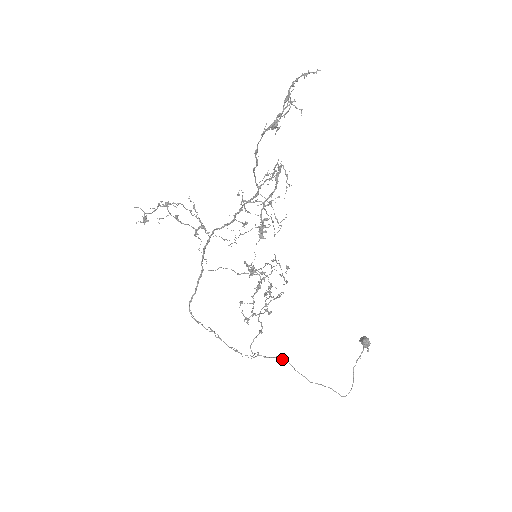
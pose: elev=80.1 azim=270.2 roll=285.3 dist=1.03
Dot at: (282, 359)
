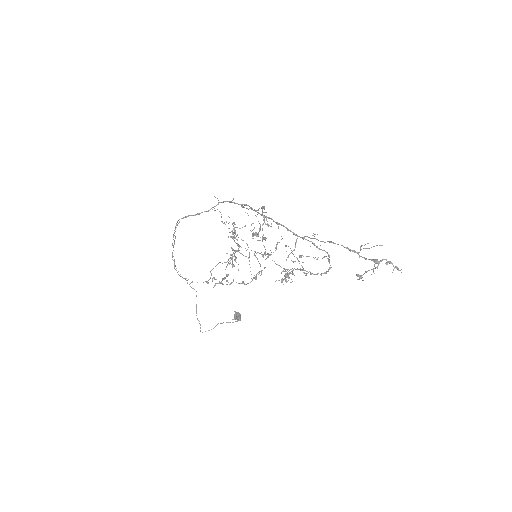
Dot at: occluded
